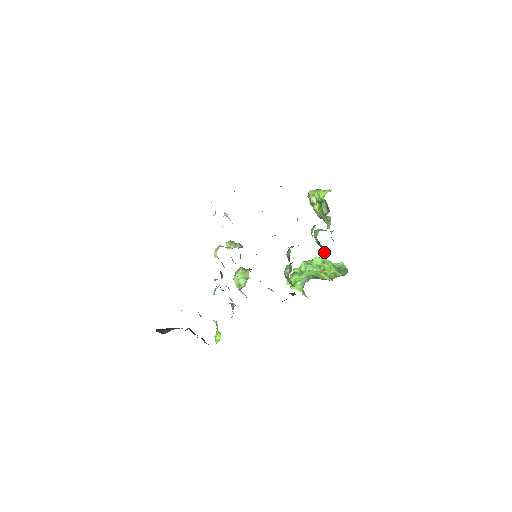
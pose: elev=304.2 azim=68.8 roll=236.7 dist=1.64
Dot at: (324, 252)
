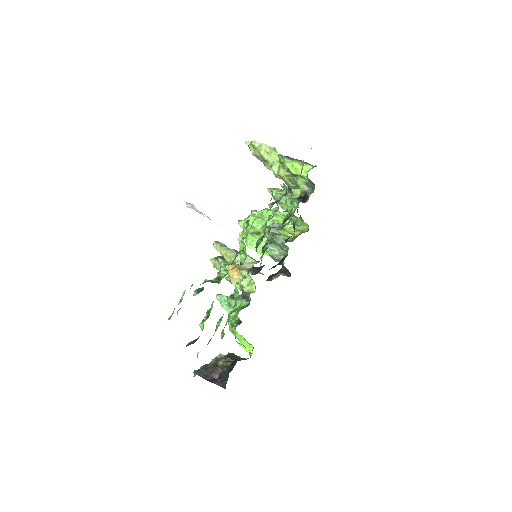
Dot at: (294, 219)
